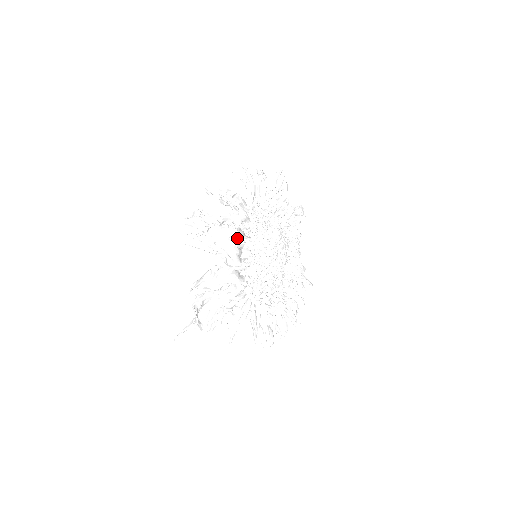
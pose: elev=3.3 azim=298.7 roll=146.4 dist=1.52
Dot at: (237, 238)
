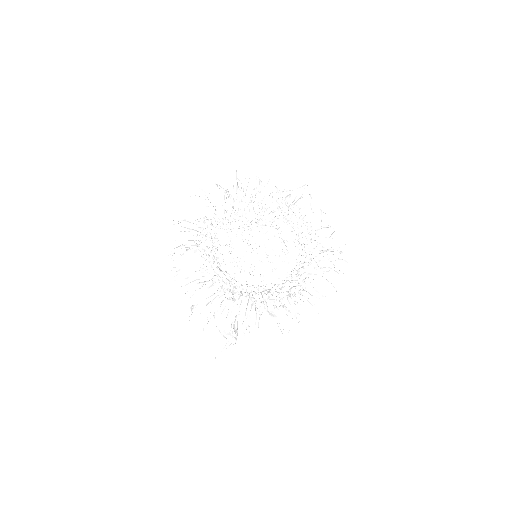
Dot at: (172, 254)
